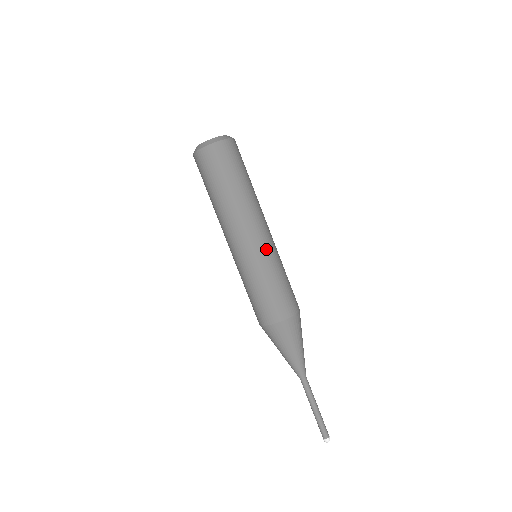
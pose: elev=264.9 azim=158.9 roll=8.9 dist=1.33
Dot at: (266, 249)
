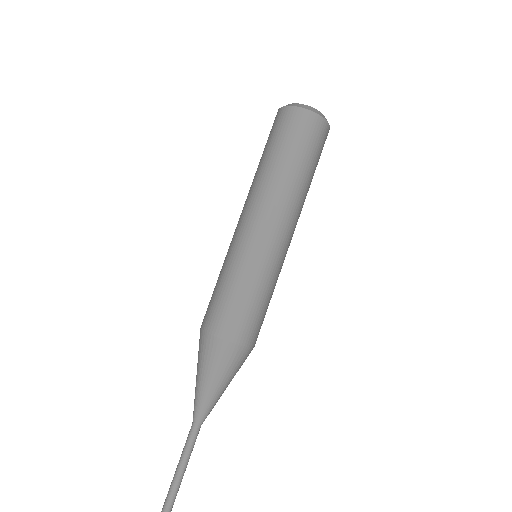
Dot at: (264, 250)
